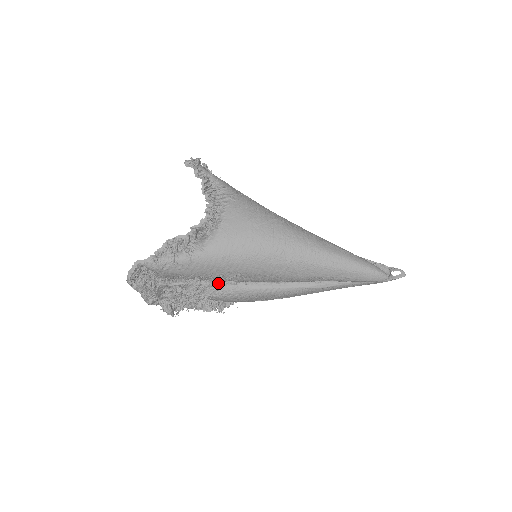
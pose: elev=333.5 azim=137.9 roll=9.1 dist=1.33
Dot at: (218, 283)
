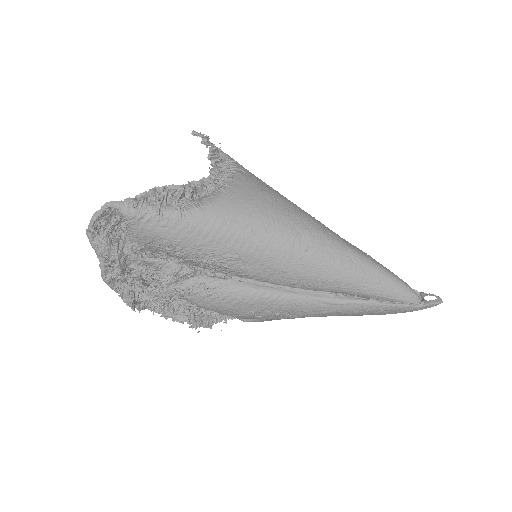
Dot at: (204, 273)
